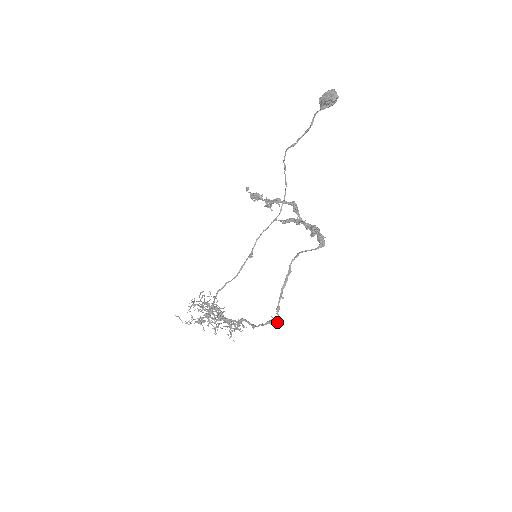
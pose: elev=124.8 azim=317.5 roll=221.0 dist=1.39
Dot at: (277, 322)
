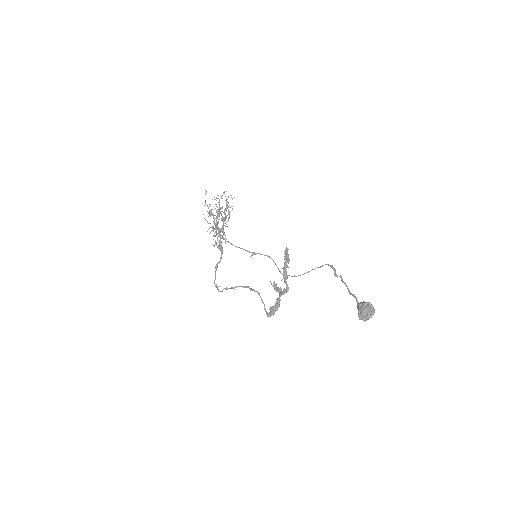
Dot at: (218, 291)
